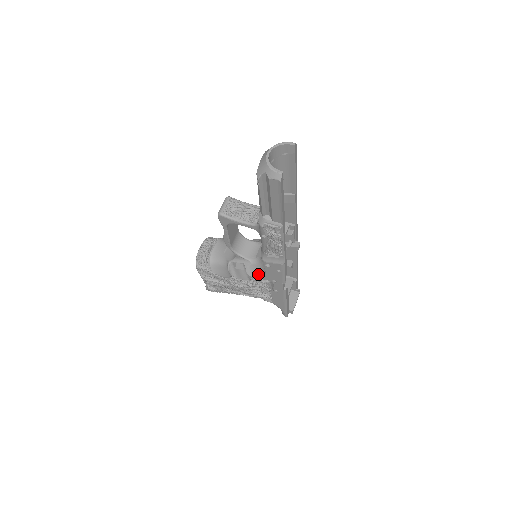
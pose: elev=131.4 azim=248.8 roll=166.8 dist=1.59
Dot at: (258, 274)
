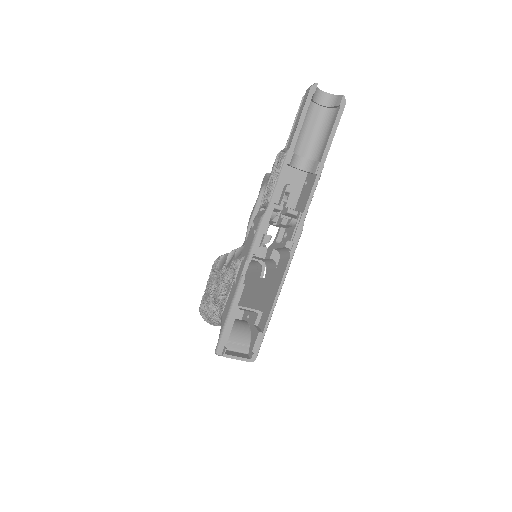
Dot at: occluded
